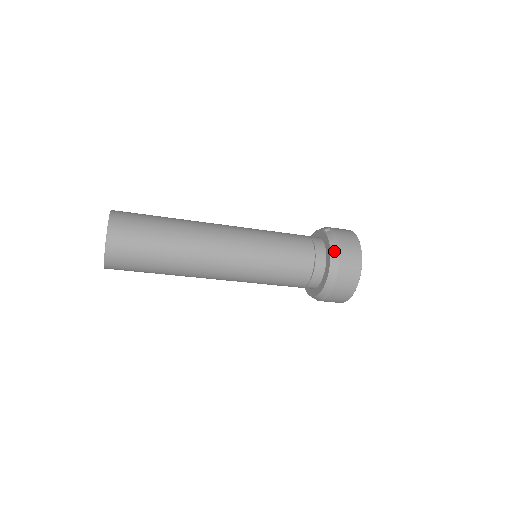
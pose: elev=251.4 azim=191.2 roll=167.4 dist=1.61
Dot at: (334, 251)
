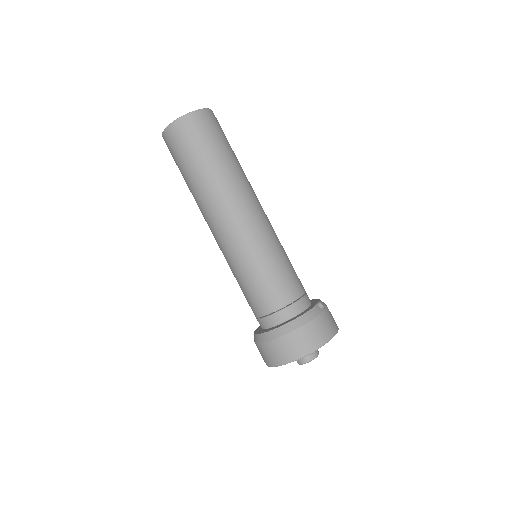
Dot at: (300, 321)
